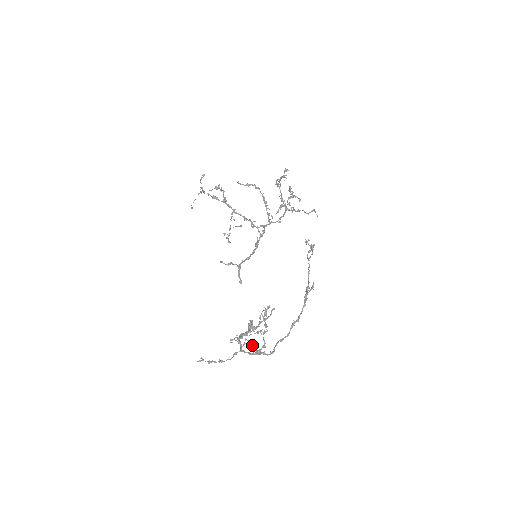
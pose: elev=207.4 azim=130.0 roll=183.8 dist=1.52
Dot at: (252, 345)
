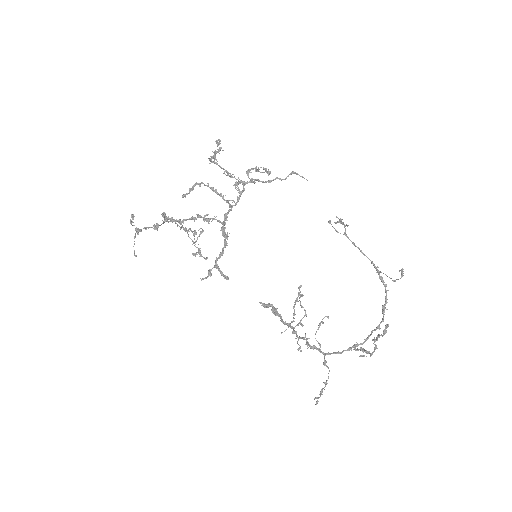
Dot at: (366, 356)
